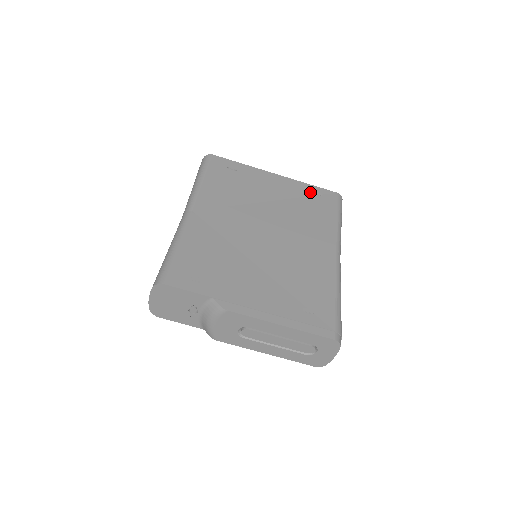
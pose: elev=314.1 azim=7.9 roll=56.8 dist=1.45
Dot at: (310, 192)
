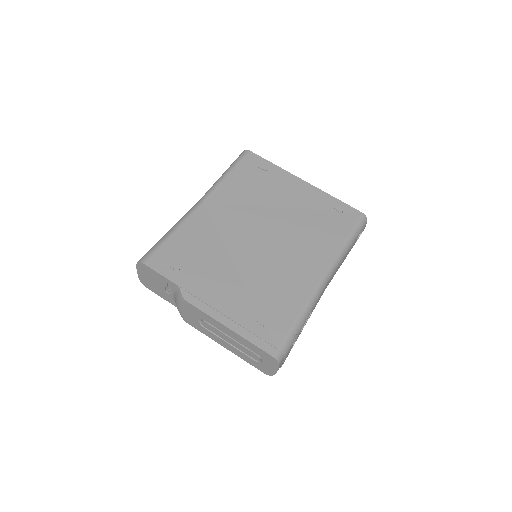
Dot at: (331, 206)
